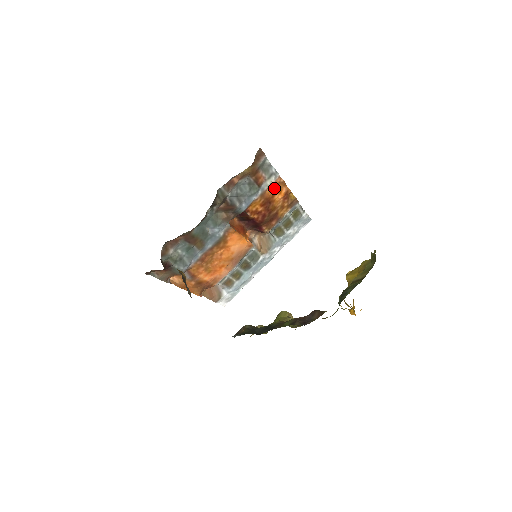
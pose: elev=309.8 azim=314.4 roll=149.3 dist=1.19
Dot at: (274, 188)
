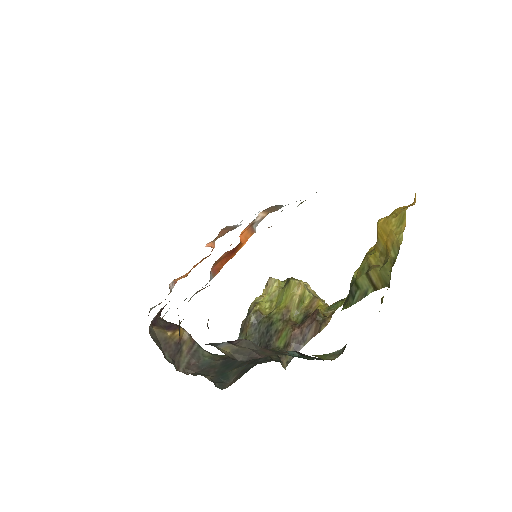
Dot at: occluded
